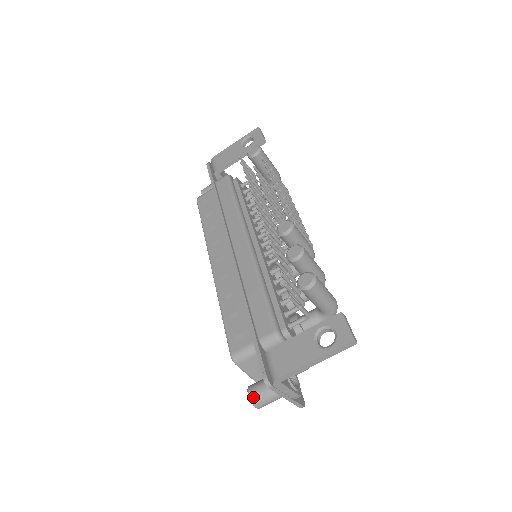
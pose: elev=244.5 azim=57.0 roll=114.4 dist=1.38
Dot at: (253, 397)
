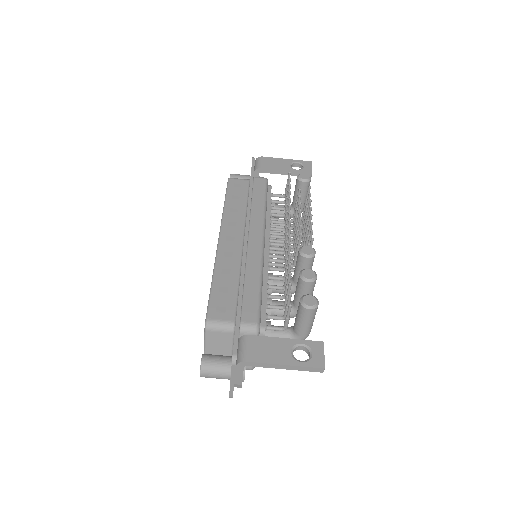
Dot at: (205, 364)
